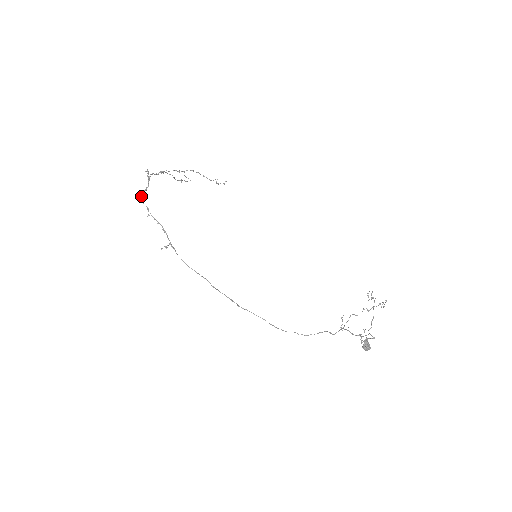
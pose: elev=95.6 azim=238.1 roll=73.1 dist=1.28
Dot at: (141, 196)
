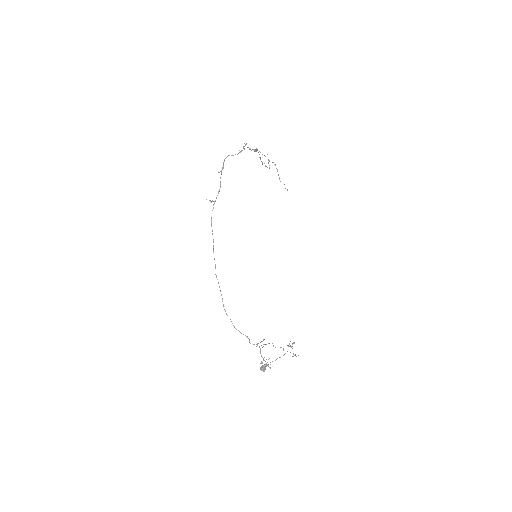
Dot at: (227, 156)
